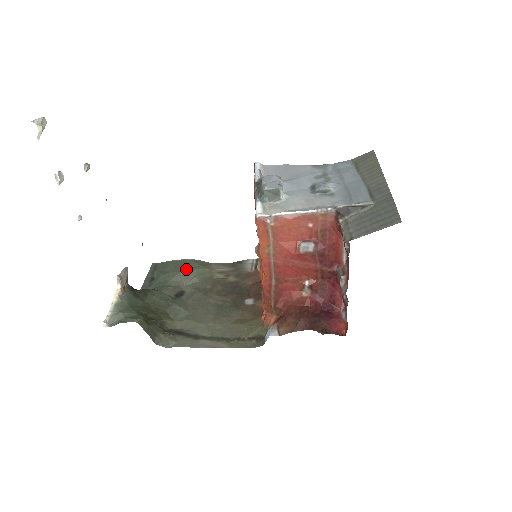
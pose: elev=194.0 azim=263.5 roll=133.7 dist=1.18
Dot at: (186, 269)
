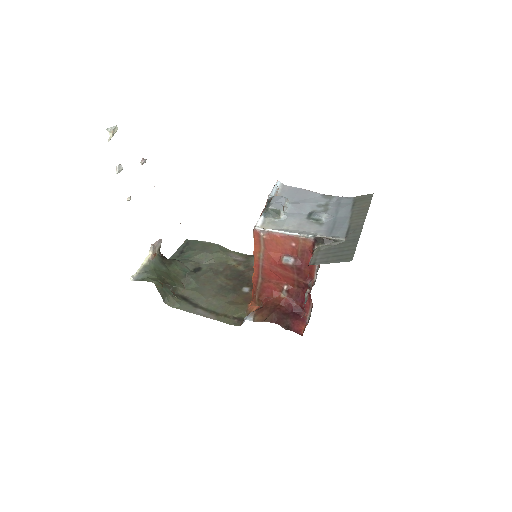
Dot at: (209, 251)
